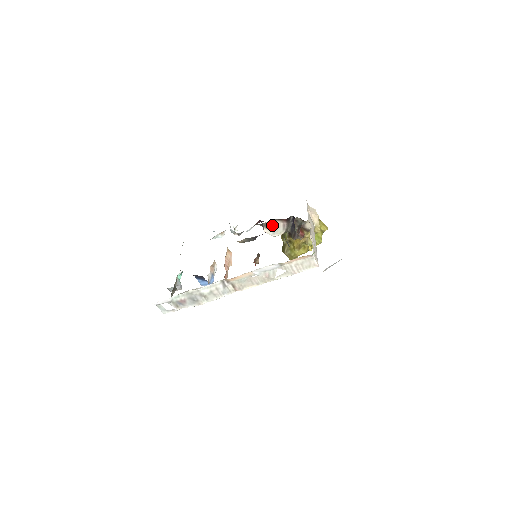
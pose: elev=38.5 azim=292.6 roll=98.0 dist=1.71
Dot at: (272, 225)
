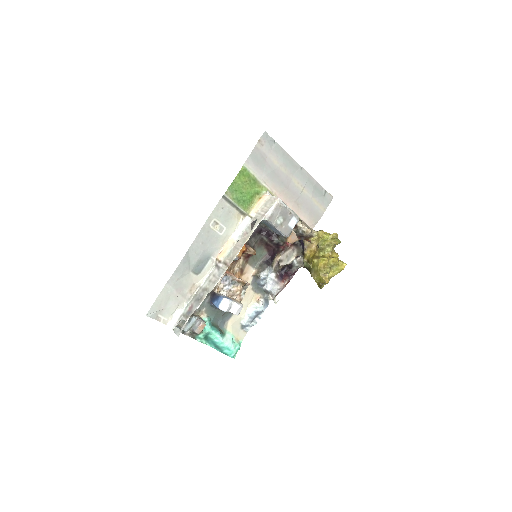
Dot at: (285, 257)
